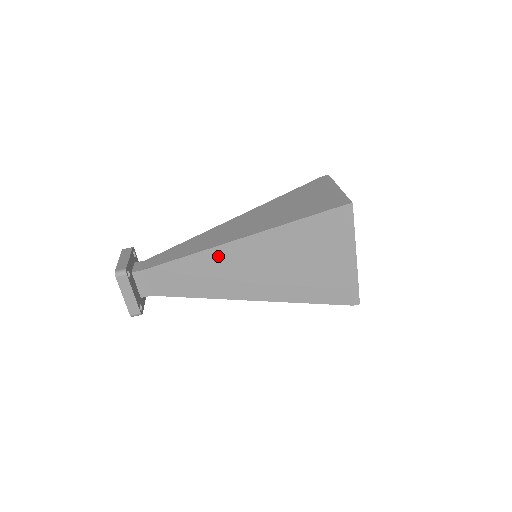
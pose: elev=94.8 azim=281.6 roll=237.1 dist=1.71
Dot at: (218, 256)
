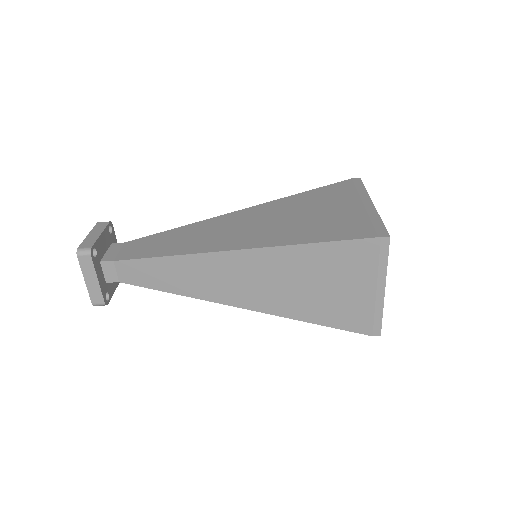
Dot at: occluded
